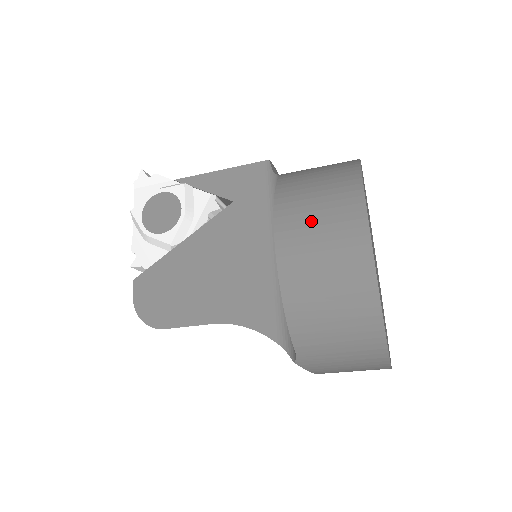
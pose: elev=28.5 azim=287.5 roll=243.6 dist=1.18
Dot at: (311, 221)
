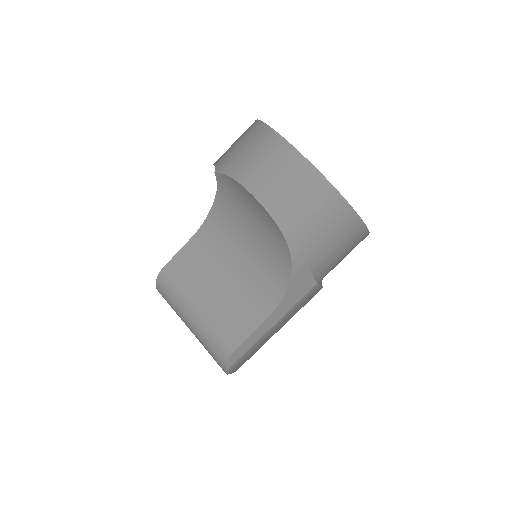
Dot at: occluded
